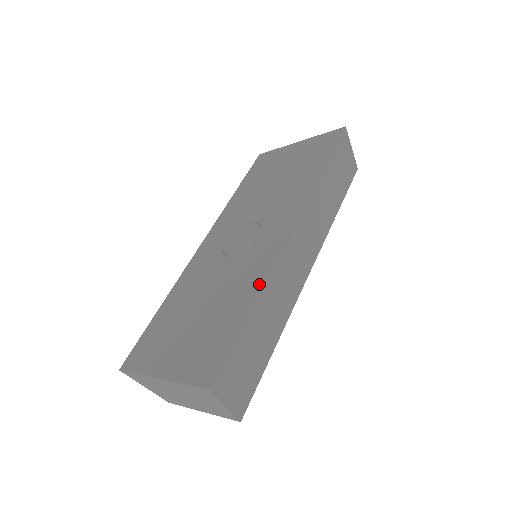
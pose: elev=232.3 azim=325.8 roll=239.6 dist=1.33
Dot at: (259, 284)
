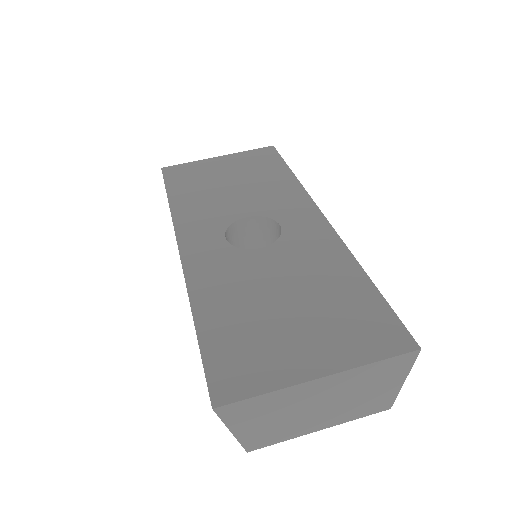
Dot at: (348, 257)
